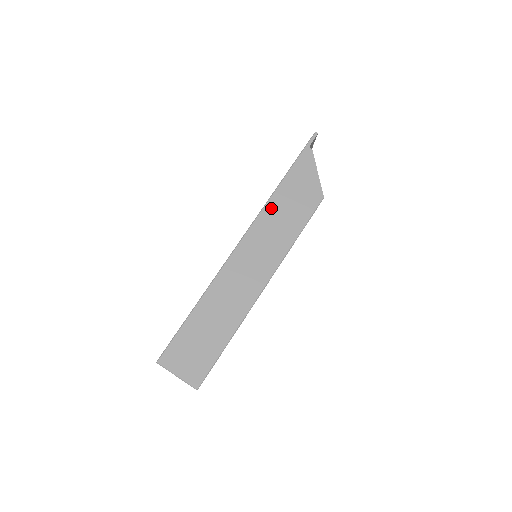
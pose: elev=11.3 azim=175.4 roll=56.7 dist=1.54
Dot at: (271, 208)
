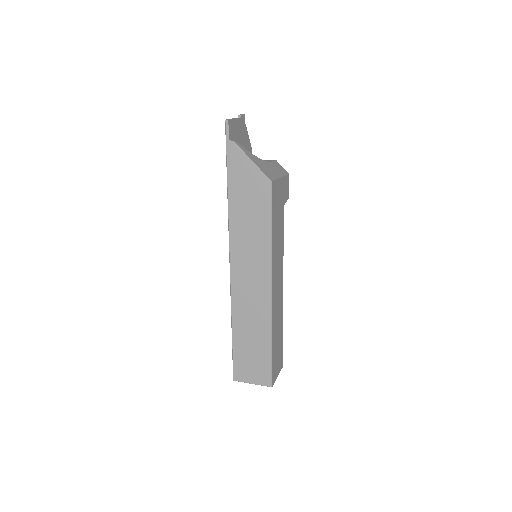
Dot at: (234, 220)
